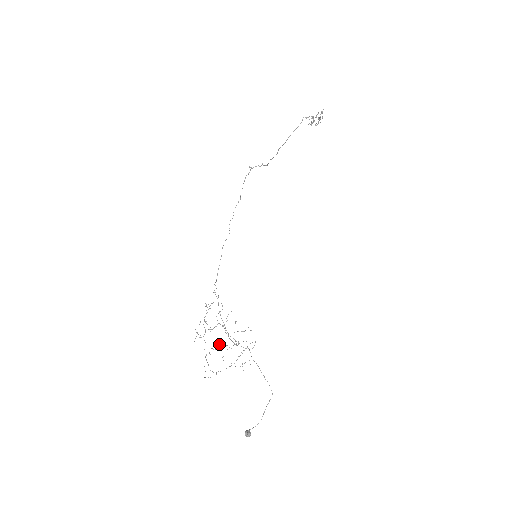
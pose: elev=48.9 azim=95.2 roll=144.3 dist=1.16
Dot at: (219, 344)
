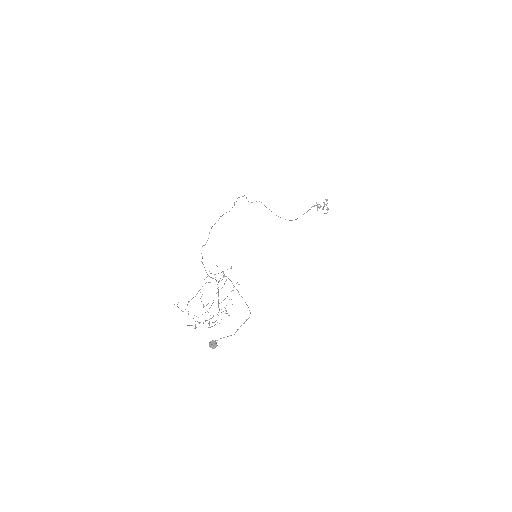
Dot at: occluded
